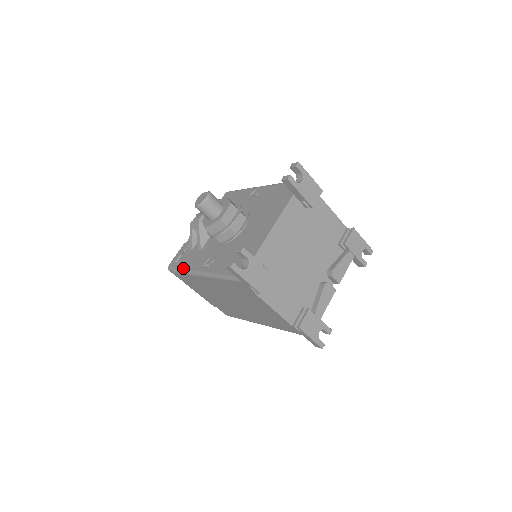
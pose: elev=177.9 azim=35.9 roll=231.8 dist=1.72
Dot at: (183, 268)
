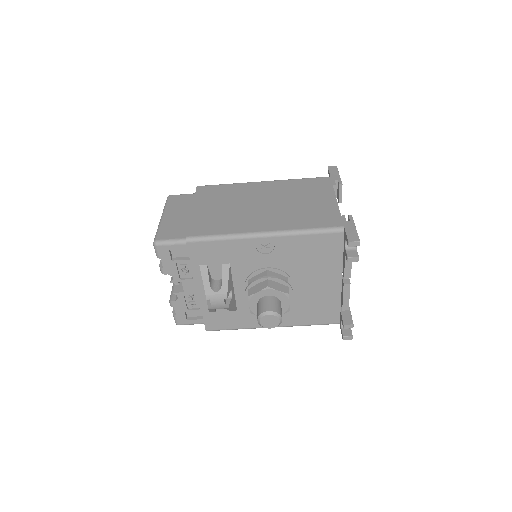
Dot at: occluded
